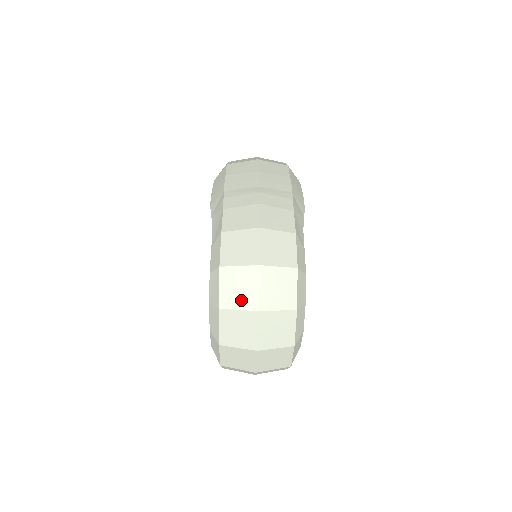
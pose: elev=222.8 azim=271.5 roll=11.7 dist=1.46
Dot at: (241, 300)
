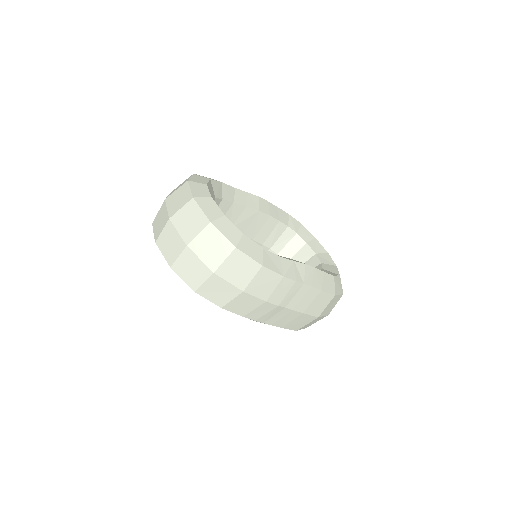
Dot at: occluded
